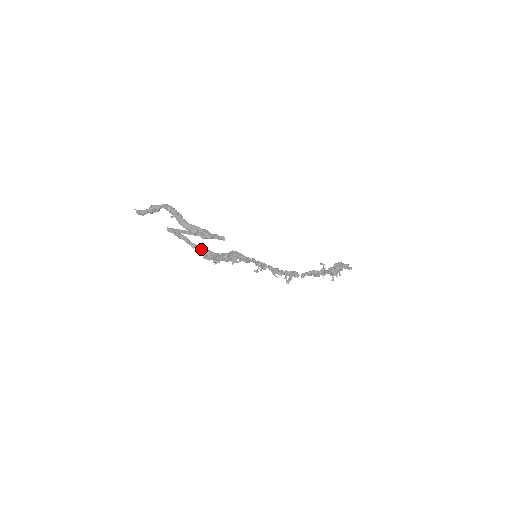
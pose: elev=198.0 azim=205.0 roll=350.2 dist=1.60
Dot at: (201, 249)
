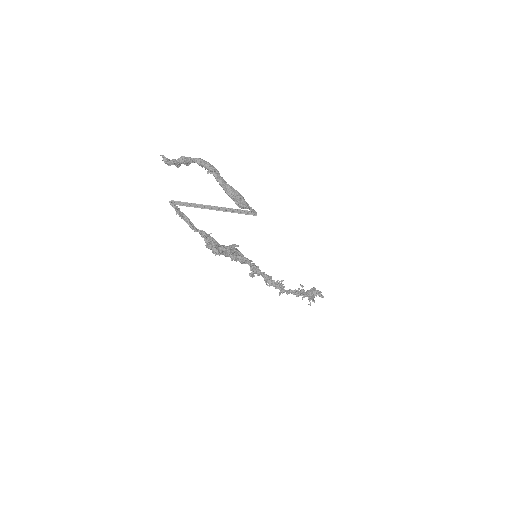
Dot at: (205, 233)
